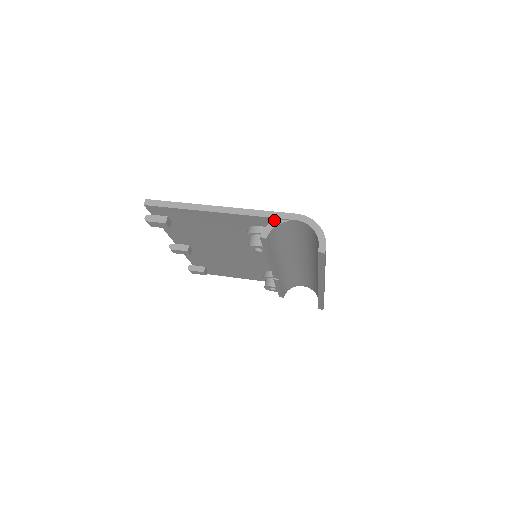
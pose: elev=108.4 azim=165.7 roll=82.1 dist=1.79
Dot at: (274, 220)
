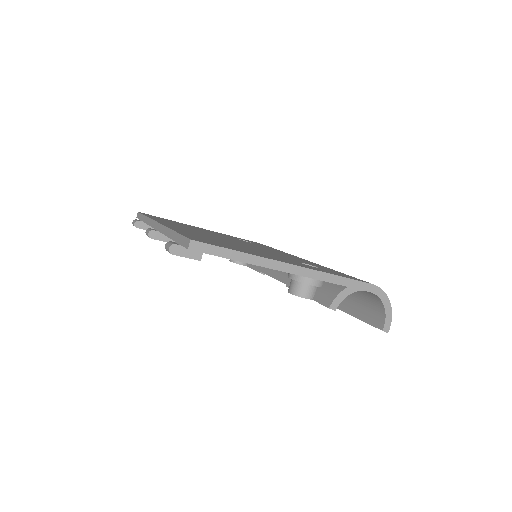
Dot at: (347, 288)
